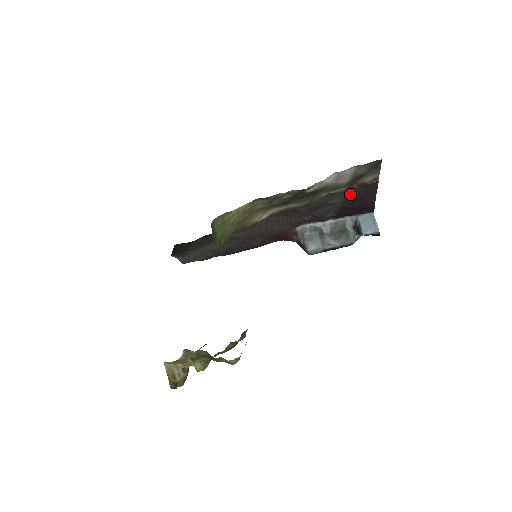
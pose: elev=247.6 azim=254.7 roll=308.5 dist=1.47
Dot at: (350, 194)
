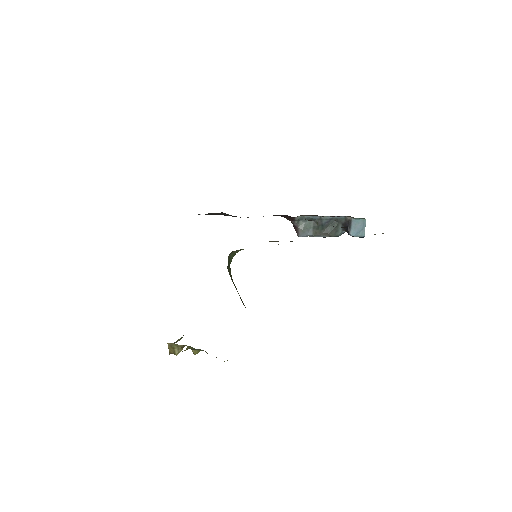
Dot at: occluded
